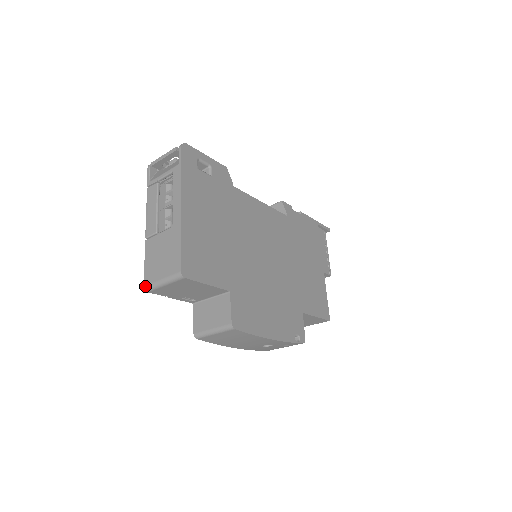
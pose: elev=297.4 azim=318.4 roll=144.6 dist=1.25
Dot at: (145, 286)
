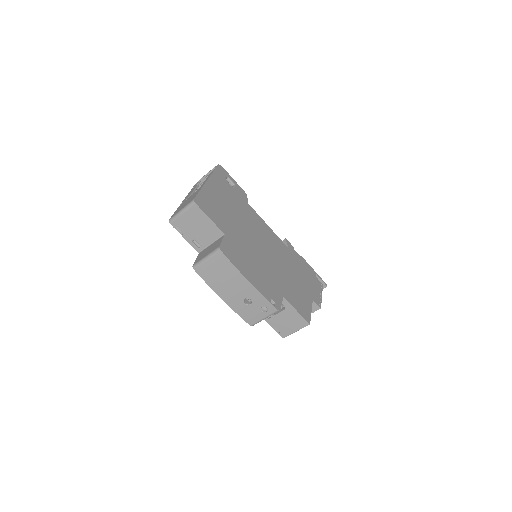
Dot at: (170, 219)
